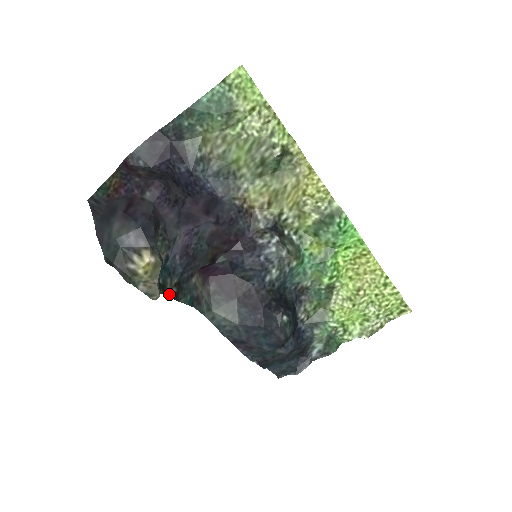
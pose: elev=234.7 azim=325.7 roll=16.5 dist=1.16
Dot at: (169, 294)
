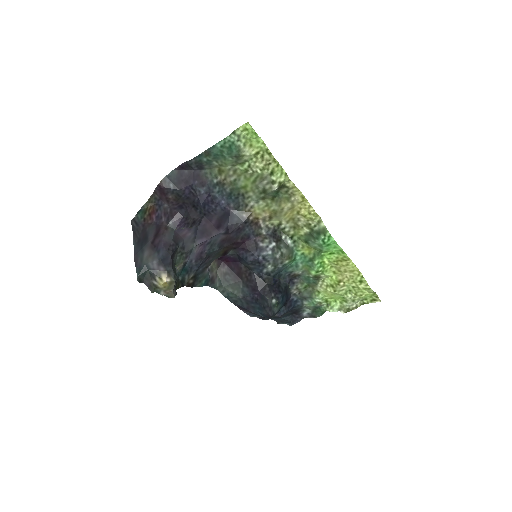
Dot at: (187, 285)
